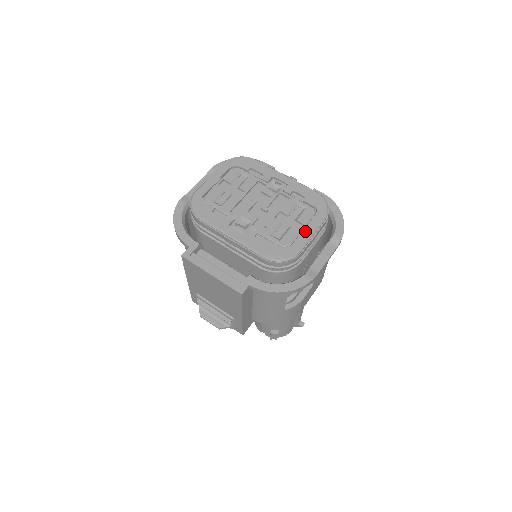
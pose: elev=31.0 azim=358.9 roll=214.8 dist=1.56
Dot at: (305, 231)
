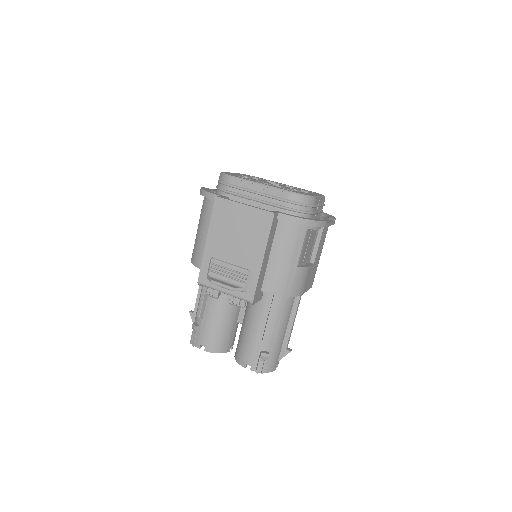
Dot at: (314, 194)
